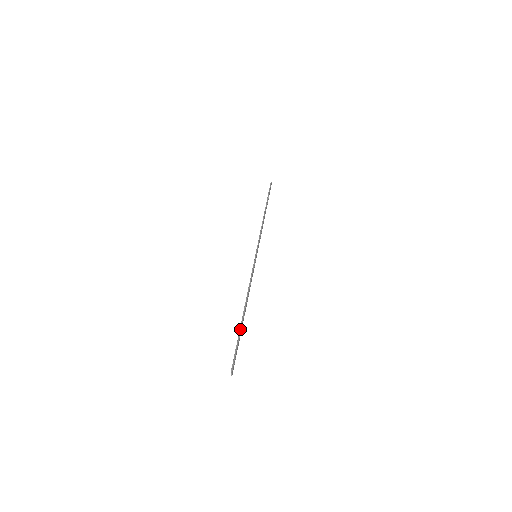
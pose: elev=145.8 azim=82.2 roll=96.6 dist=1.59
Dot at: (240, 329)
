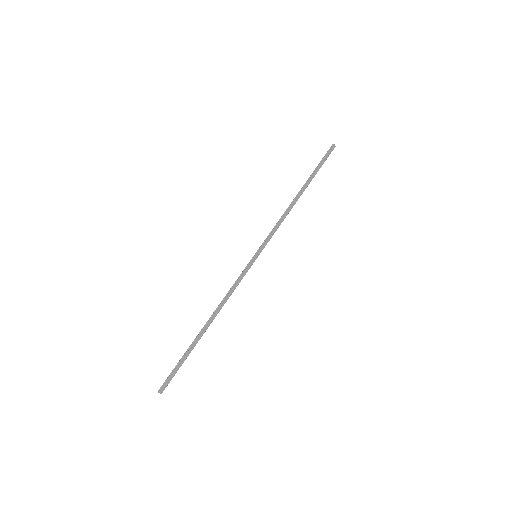
Dot at: (190, 346)
